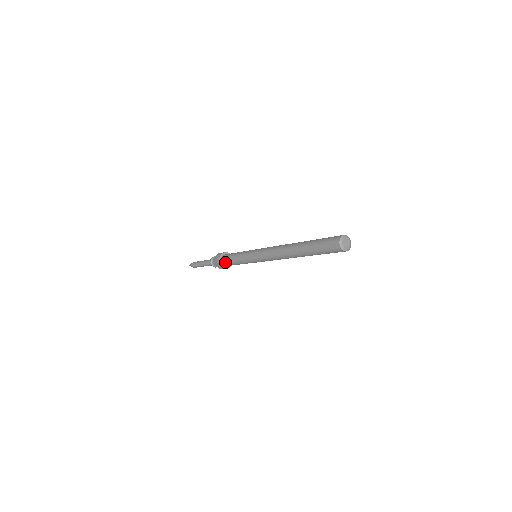
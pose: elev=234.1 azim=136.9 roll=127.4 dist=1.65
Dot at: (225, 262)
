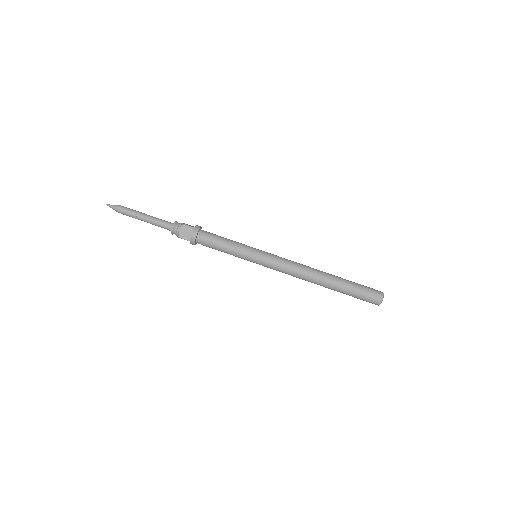
Dot at: (203, 244)
